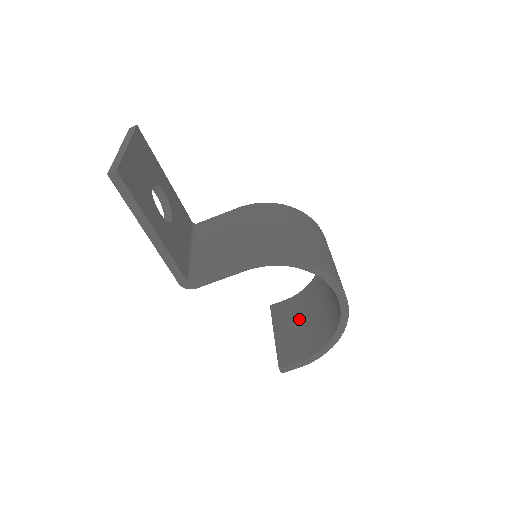
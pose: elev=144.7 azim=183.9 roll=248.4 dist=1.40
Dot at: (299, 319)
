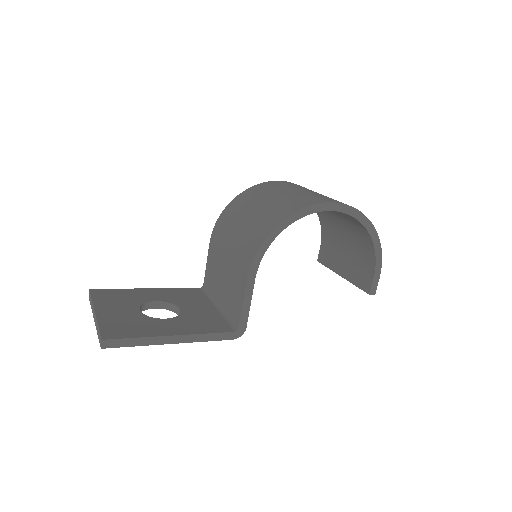
Dot at: (341, 247)
